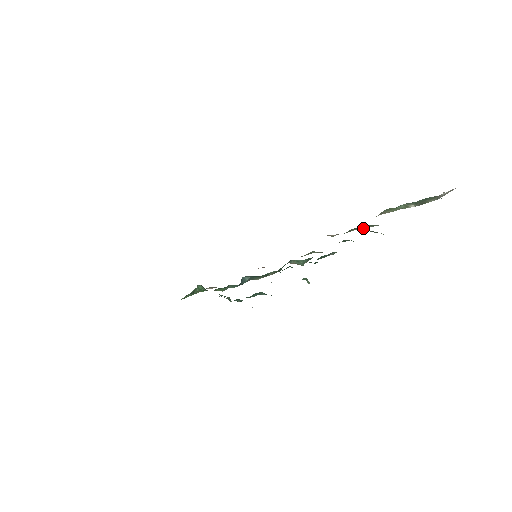
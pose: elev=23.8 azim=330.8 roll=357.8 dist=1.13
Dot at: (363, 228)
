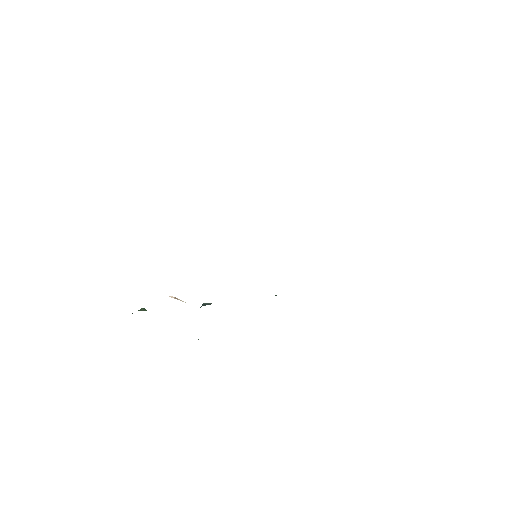
Dot at: occluded
